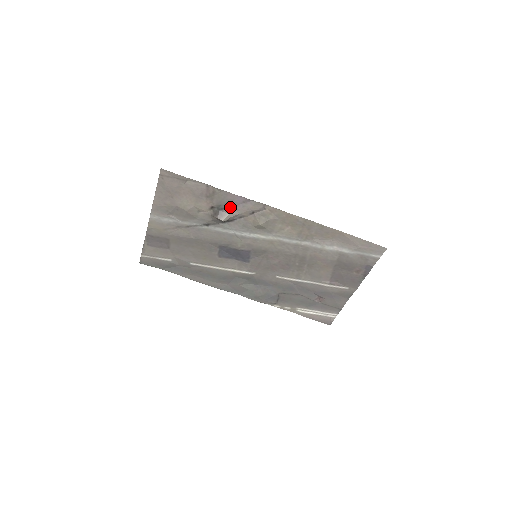
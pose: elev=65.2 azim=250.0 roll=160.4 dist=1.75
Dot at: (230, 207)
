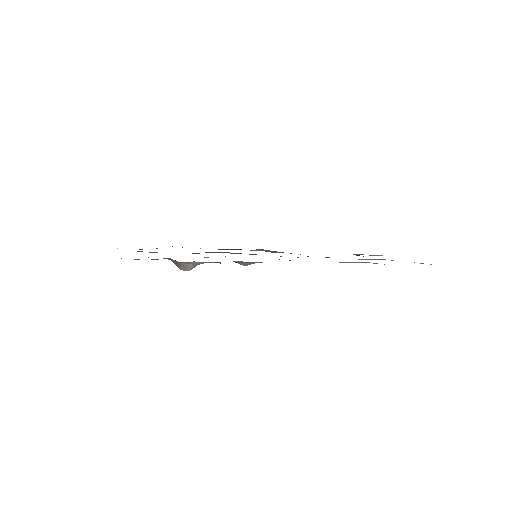
Dot at: occluded
